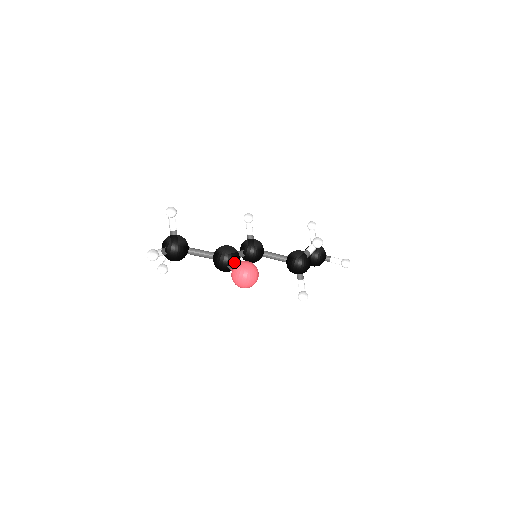
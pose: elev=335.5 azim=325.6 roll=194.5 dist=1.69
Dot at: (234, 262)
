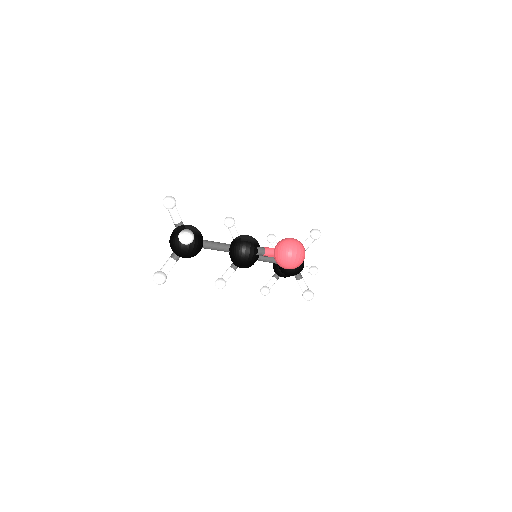
Dot at: (259, 250)
